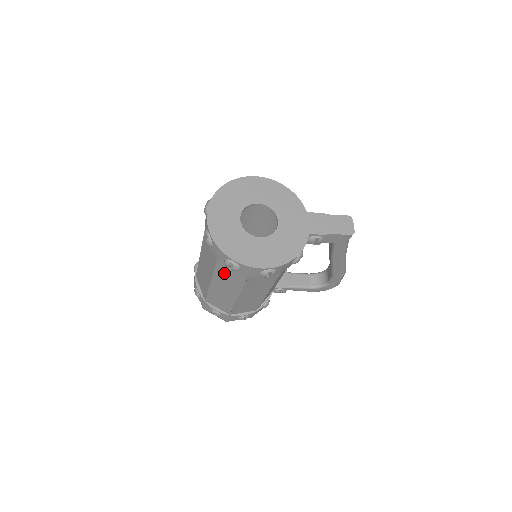
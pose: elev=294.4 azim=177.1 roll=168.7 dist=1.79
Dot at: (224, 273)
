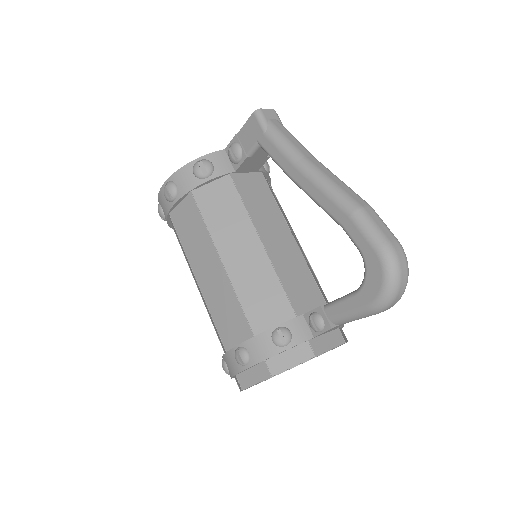
Dot at: occluded
